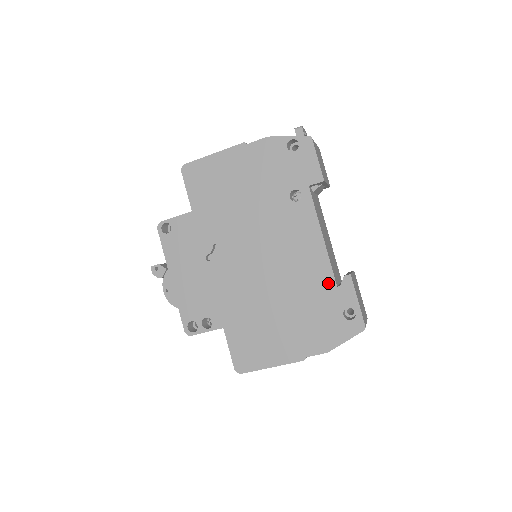
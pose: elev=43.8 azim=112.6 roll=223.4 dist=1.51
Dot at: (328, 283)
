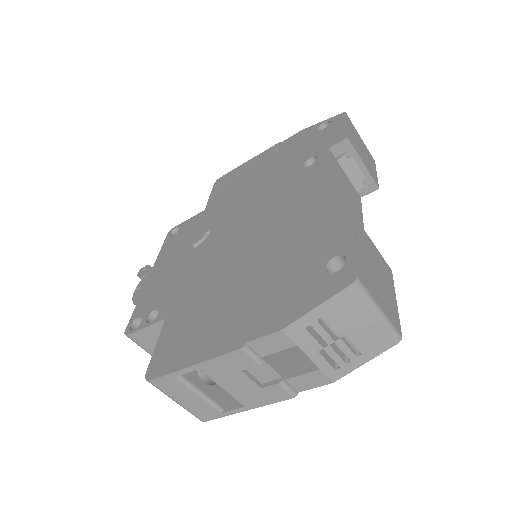
Dot at: (317, 232)
